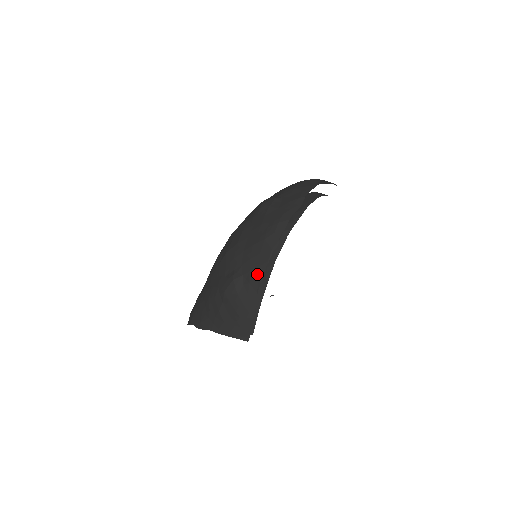
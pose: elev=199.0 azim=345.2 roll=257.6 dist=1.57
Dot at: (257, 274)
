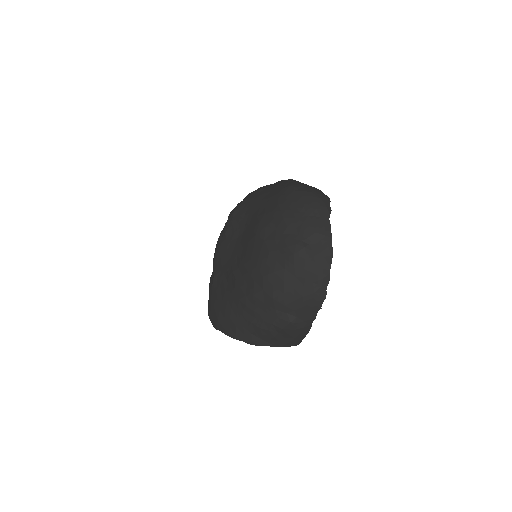
Dot at: (311, 316)
